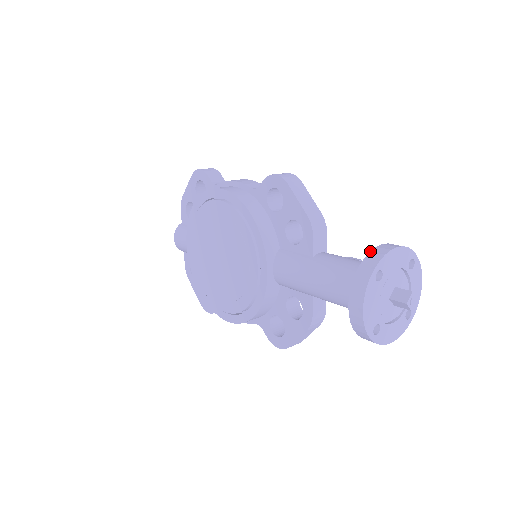
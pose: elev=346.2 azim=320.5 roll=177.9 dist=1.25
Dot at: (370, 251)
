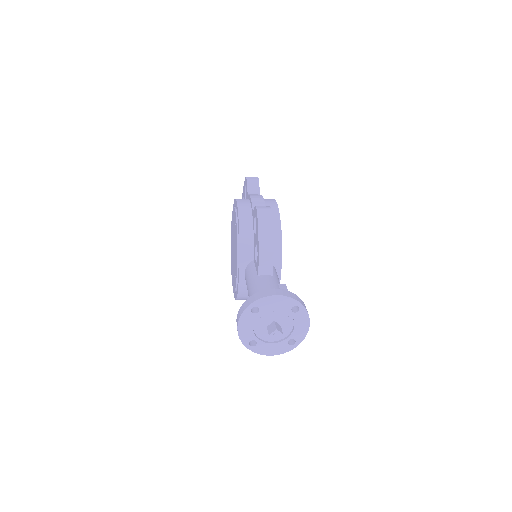
Dot at: (260, 291)
